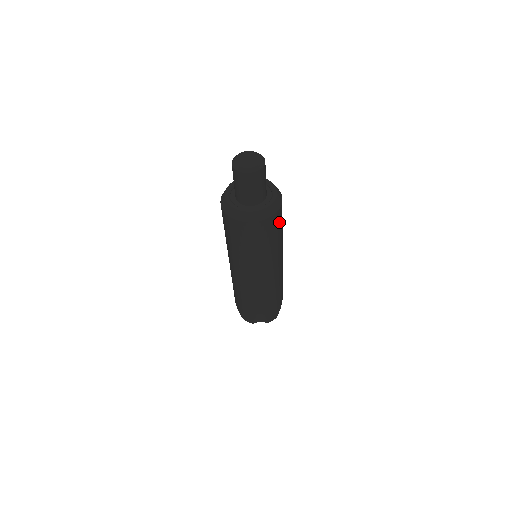
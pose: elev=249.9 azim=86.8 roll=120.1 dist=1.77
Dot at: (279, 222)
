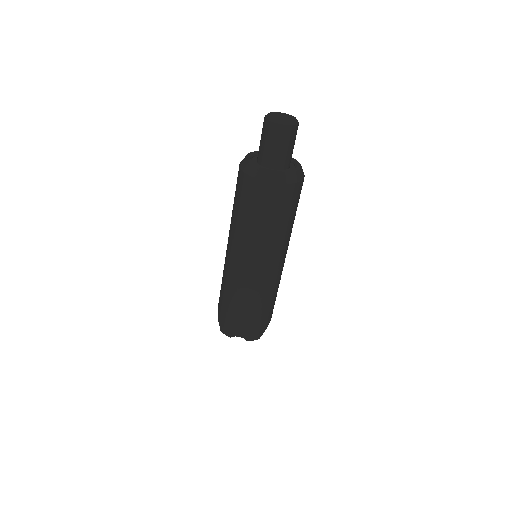
Dot at: (295, 200)
